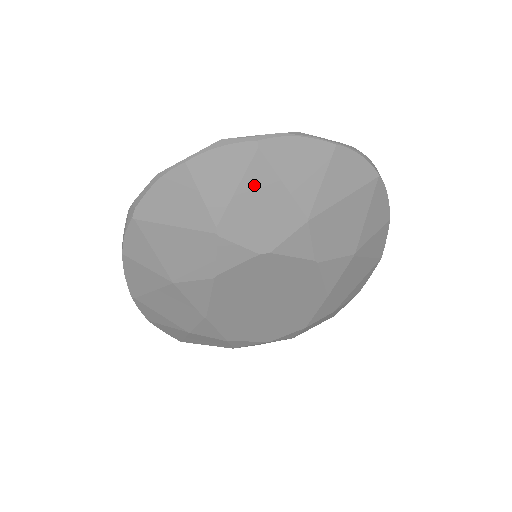
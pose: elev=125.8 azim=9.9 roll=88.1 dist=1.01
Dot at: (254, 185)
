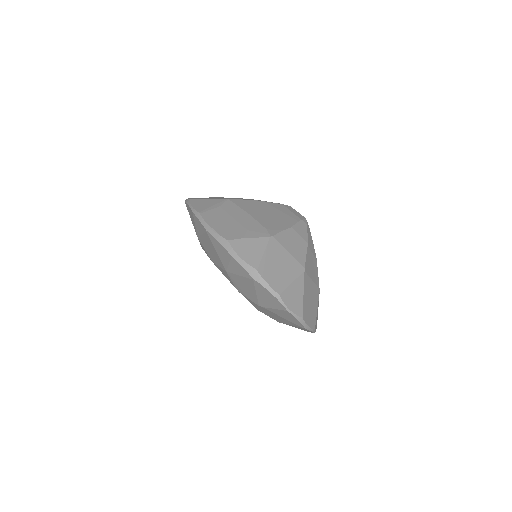
Dot at: (286, 320)
